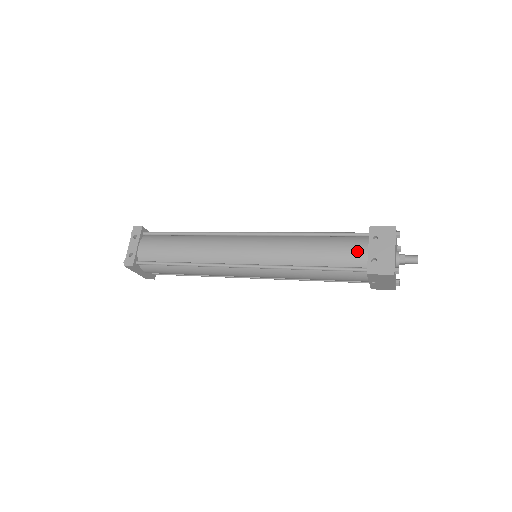
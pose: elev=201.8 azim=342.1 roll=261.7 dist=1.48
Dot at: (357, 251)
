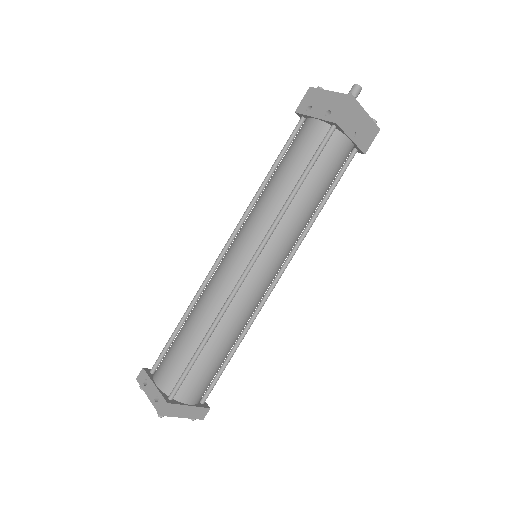
Dot at: (309, 130)
